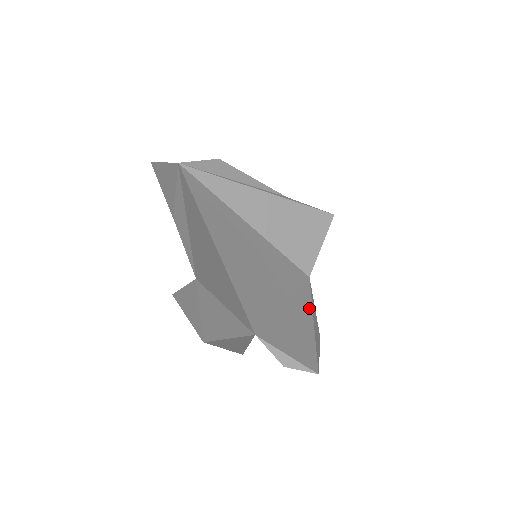
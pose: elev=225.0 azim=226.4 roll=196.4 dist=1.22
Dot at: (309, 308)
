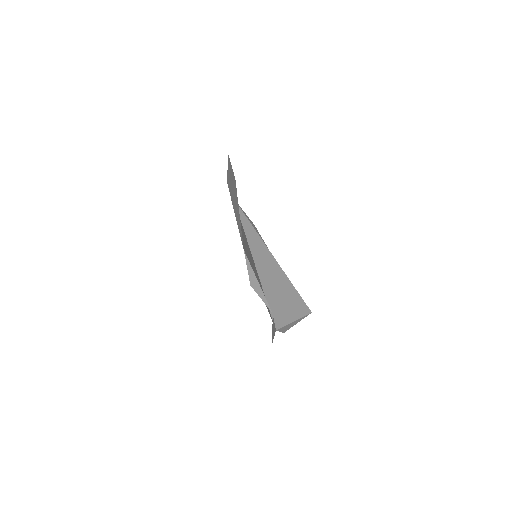
Dot at: occluded
